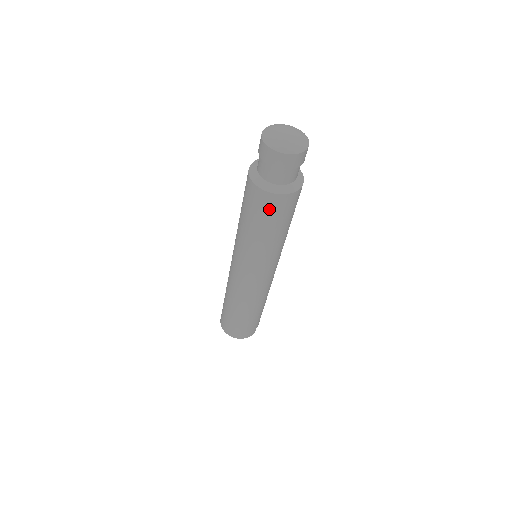
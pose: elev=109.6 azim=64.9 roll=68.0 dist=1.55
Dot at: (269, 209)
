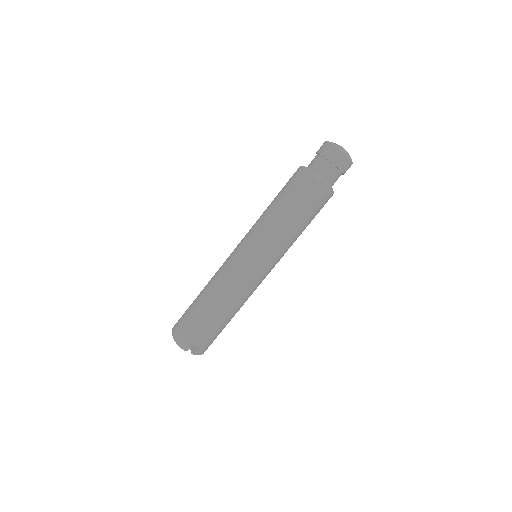
Dot at: (294, 183)
